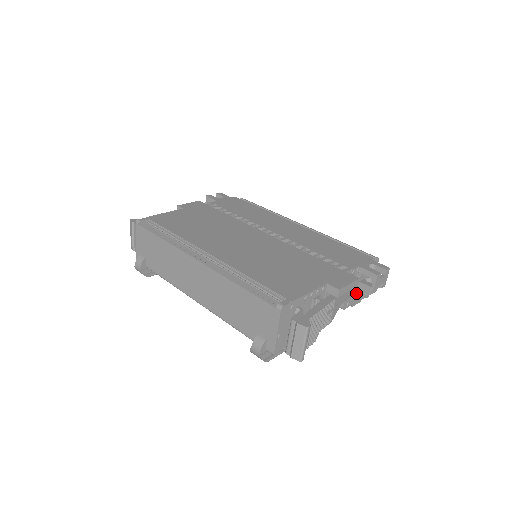
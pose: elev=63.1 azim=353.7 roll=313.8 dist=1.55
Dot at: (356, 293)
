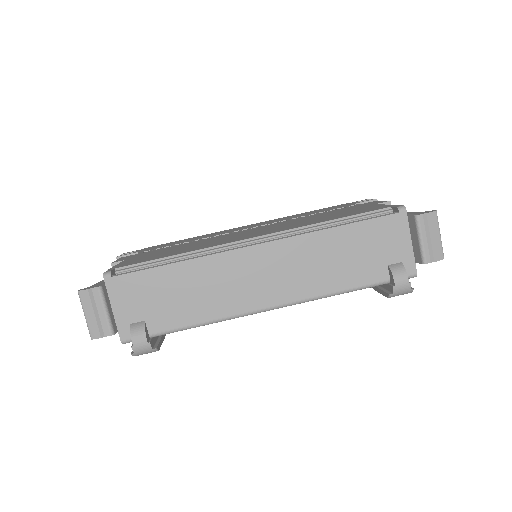
Dot at: occluded
